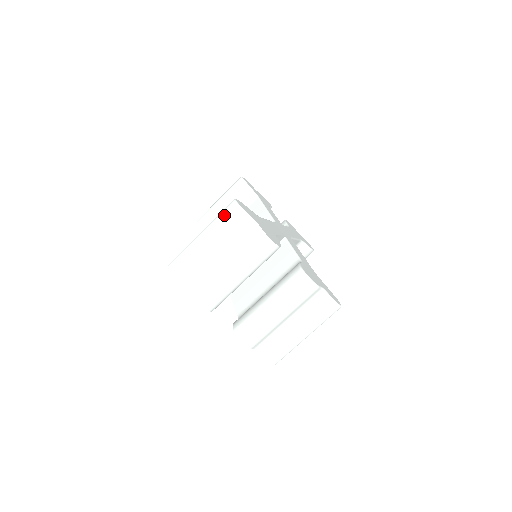
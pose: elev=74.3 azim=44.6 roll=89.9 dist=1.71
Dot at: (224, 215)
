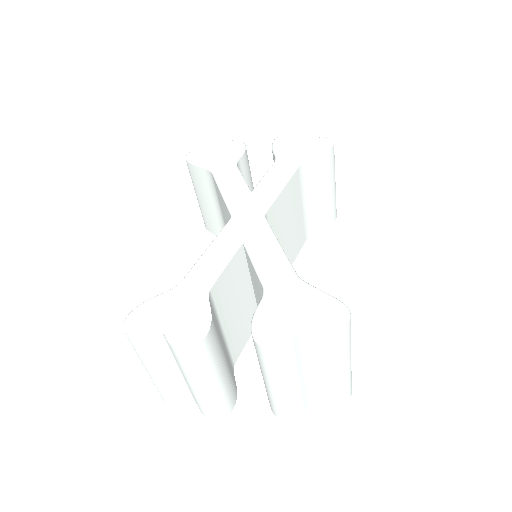
Dot at: occluded
